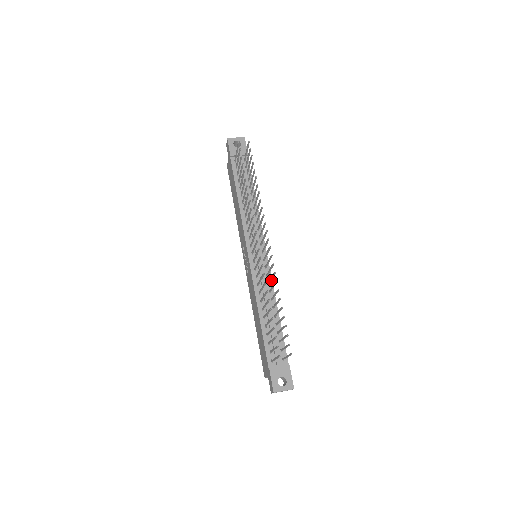
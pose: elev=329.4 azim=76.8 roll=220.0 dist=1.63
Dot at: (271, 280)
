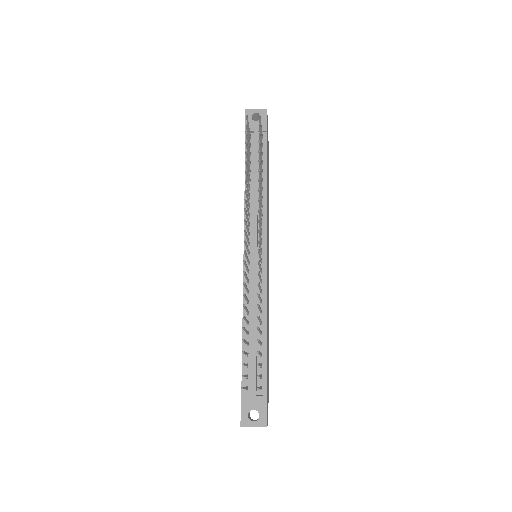
Dot at: (265, 288)
